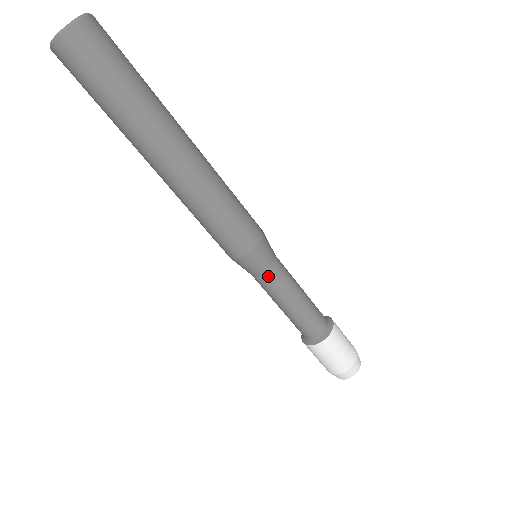
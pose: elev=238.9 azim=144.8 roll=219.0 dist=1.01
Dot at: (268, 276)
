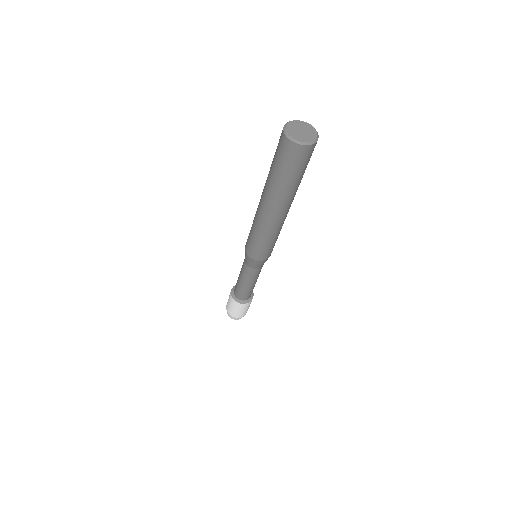
Dot at: (260, 269)
